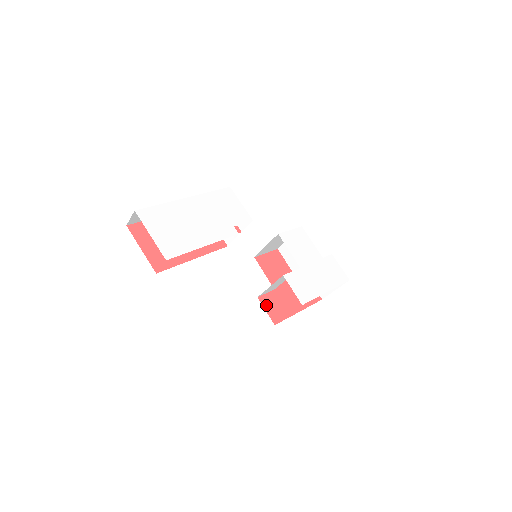
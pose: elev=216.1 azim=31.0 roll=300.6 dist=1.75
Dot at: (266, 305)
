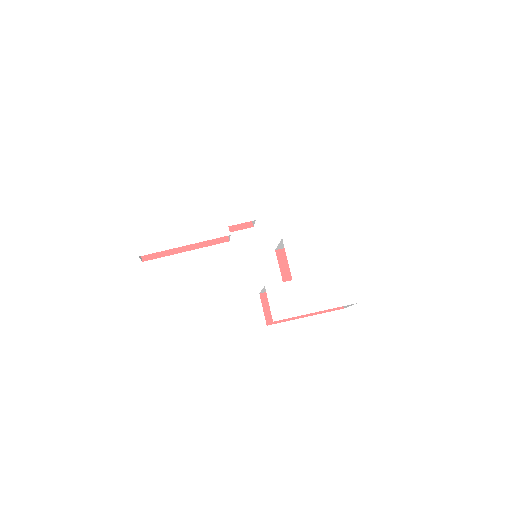
Dot at: (266, 303)
